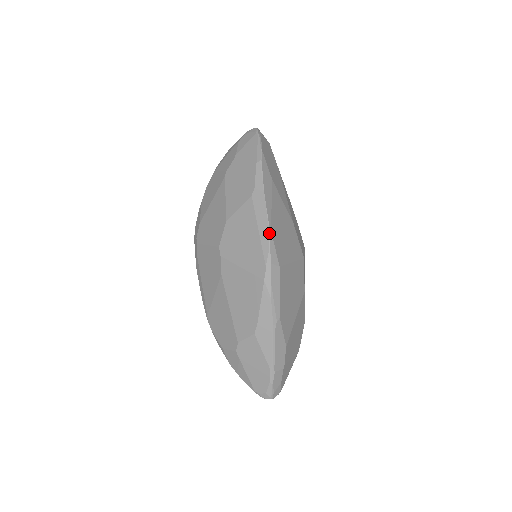
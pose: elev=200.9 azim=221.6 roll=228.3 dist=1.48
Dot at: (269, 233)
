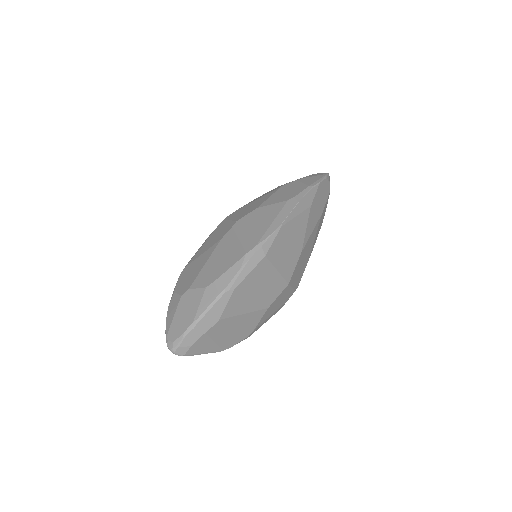
Dot at: (278, 227)
